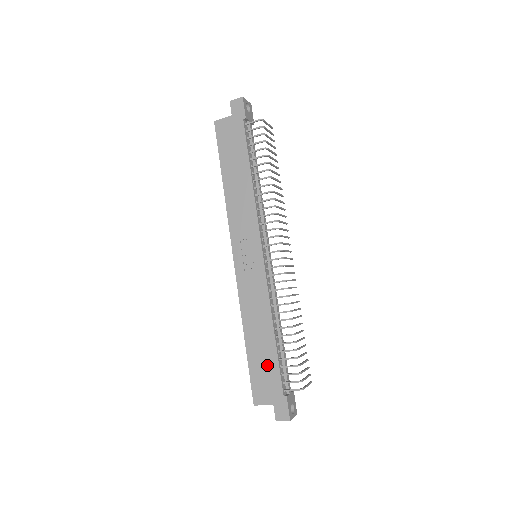
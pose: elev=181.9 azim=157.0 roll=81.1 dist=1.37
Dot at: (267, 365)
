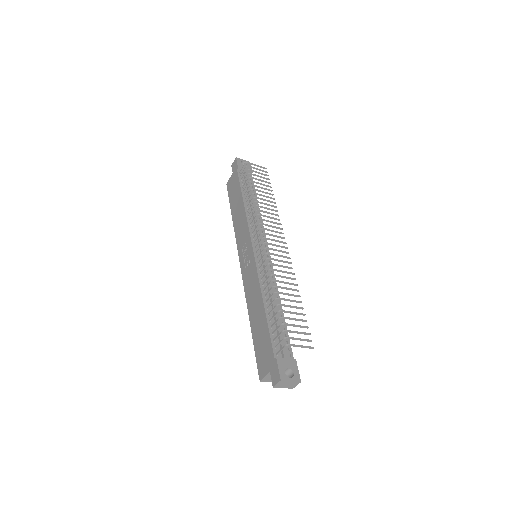
Dot at: (263, 336)
